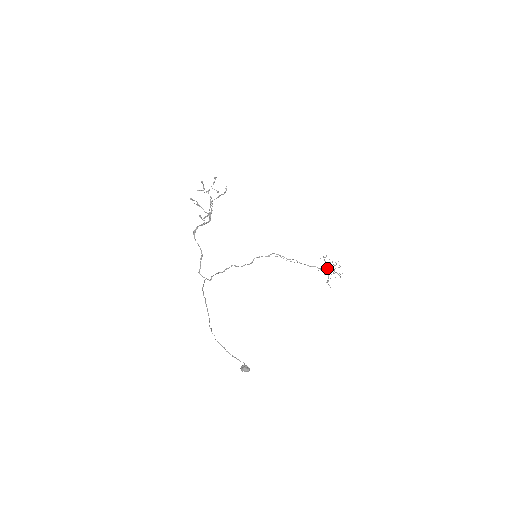
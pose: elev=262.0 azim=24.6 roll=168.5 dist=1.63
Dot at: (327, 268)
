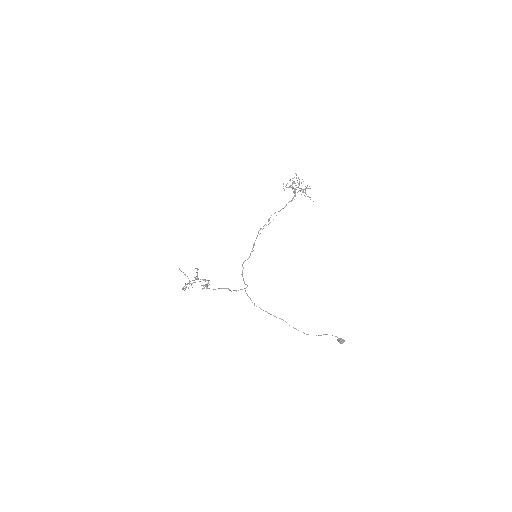
Dot at: occluded
